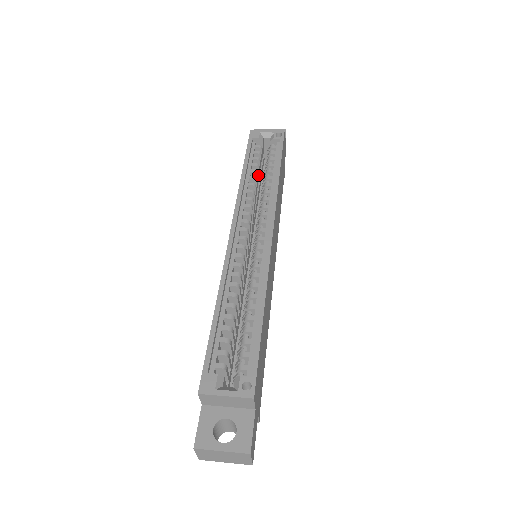
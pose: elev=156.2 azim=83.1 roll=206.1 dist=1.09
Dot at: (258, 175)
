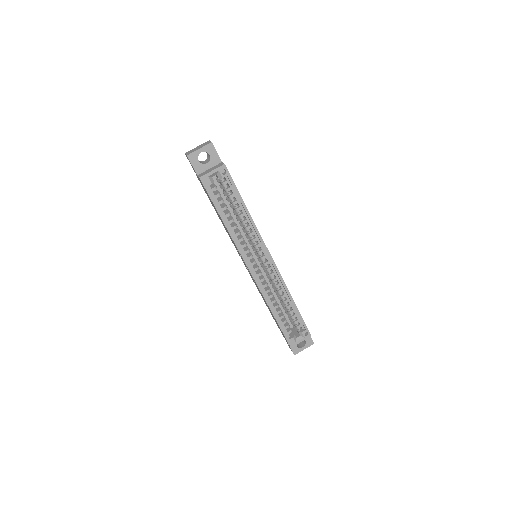
Dot at: occluded
